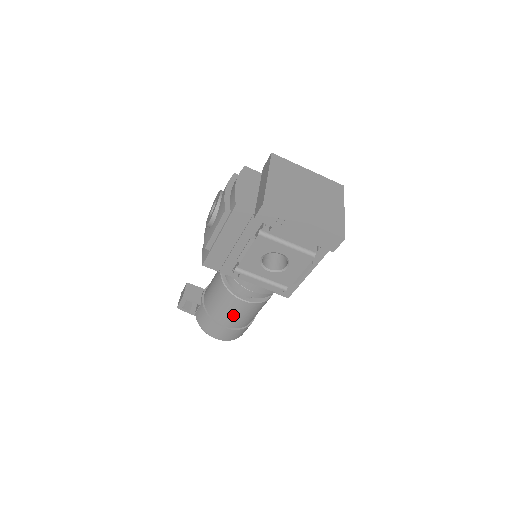
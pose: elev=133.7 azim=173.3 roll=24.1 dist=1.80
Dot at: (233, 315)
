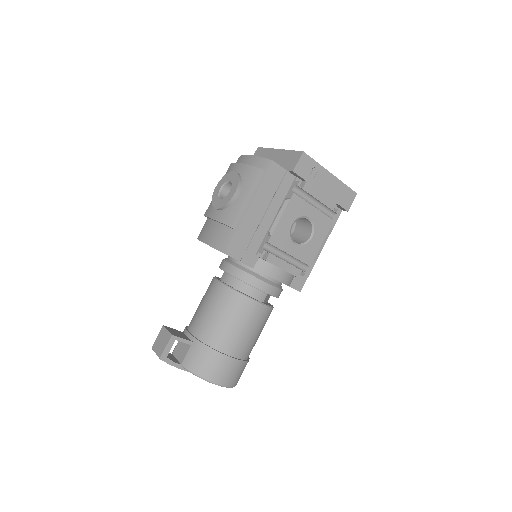
Dot at: (246, 332)
